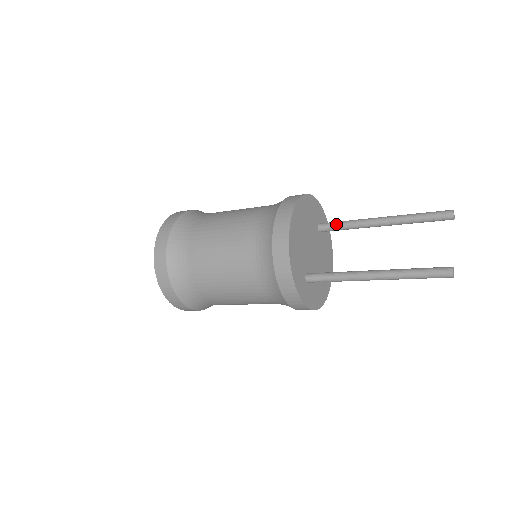
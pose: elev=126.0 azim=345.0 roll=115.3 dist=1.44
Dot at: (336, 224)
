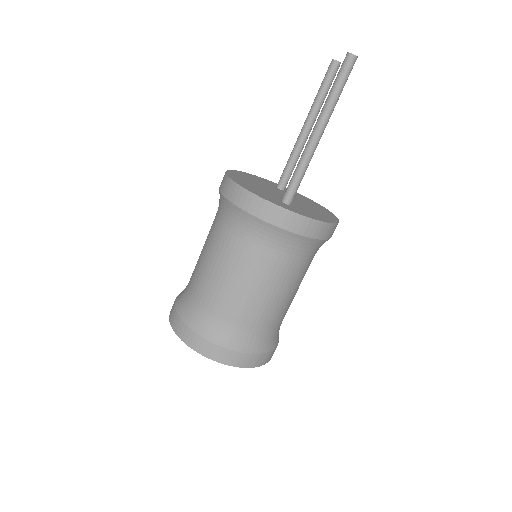
Dot at: (284, 169)
